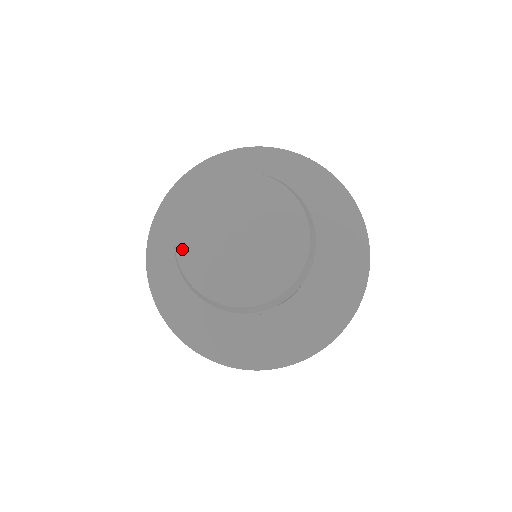
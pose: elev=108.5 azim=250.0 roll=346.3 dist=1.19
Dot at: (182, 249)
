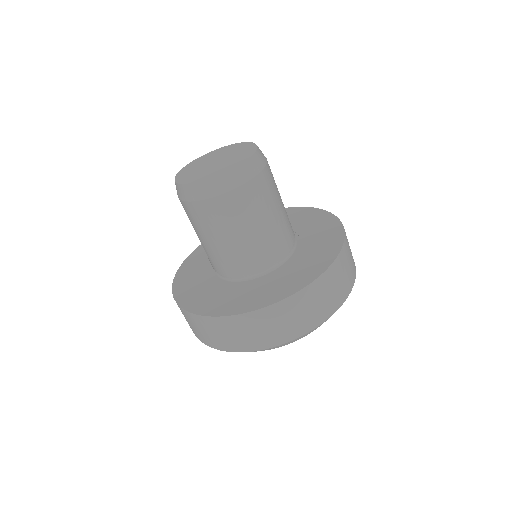
Dot at: (185, 168)
